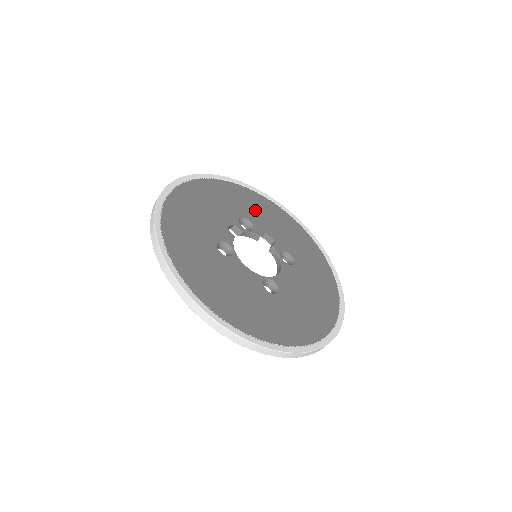
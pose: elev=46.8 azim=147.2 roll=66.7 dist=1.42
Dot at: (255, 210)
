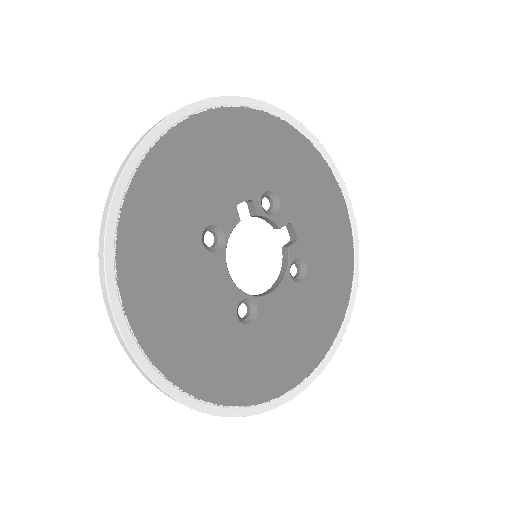
Dot at: (299, 182)
